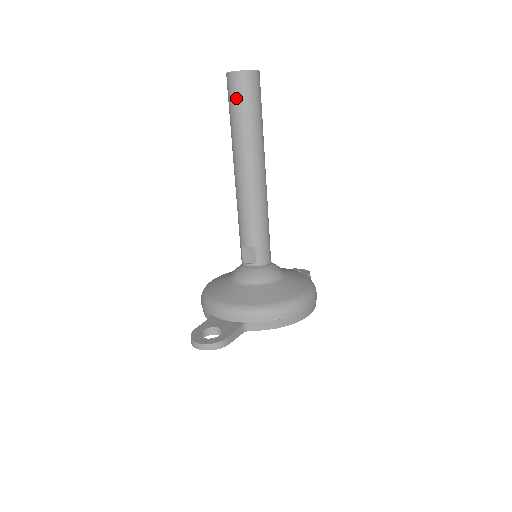
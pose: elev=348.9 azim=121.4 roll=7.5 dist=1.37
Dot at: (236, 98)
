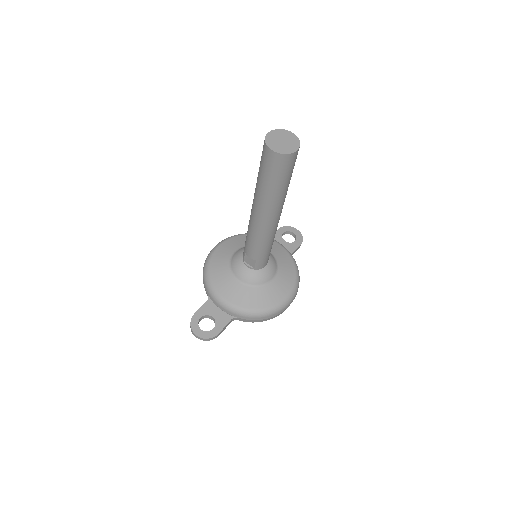
Dot at: (268, 170)
